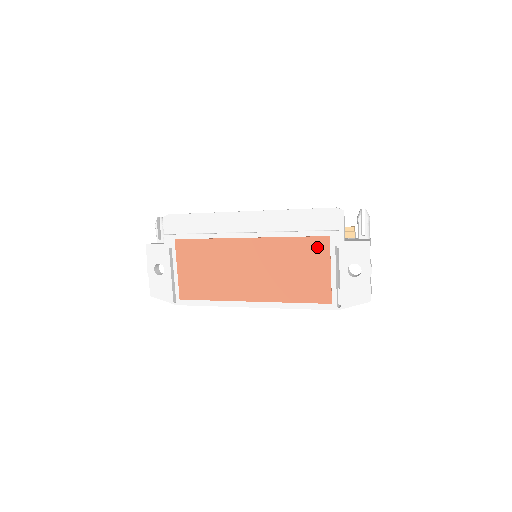
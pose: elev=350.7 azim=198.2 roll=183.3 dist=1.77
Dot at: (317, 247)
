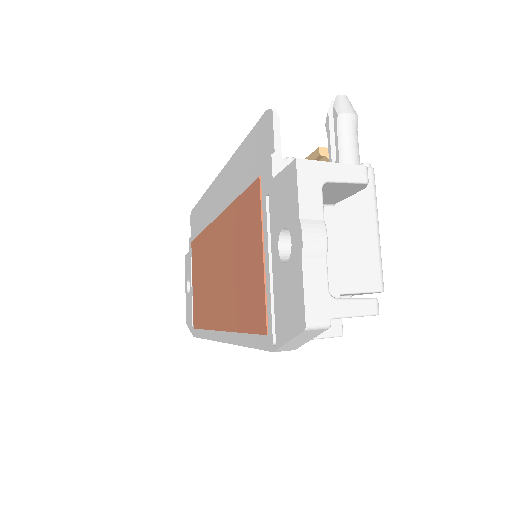
Dot at: (251, 207)
